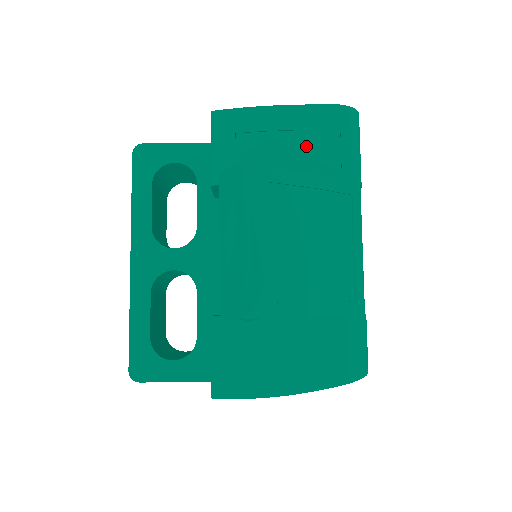
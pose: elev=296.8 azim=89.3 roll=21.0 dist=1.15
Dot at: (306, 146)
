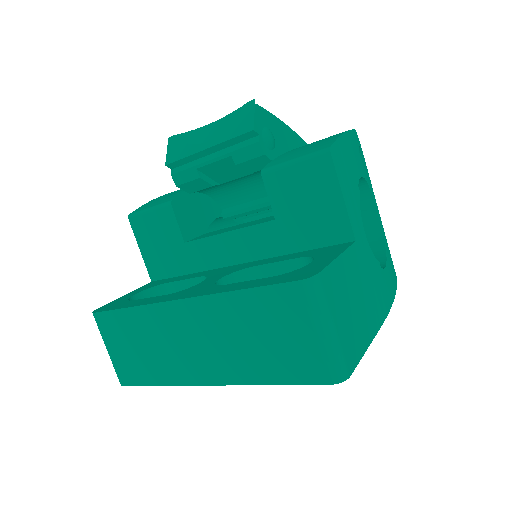
Dot at: occluded
